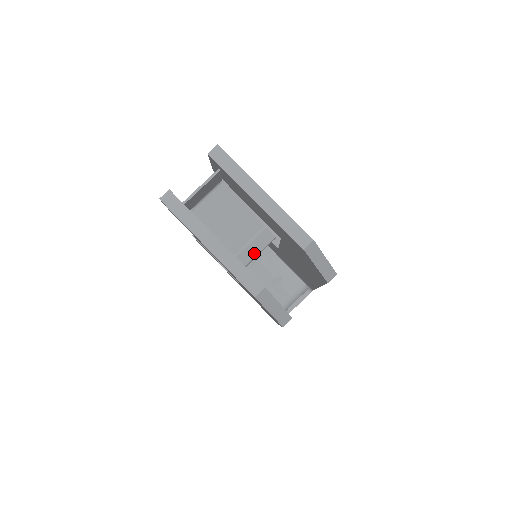
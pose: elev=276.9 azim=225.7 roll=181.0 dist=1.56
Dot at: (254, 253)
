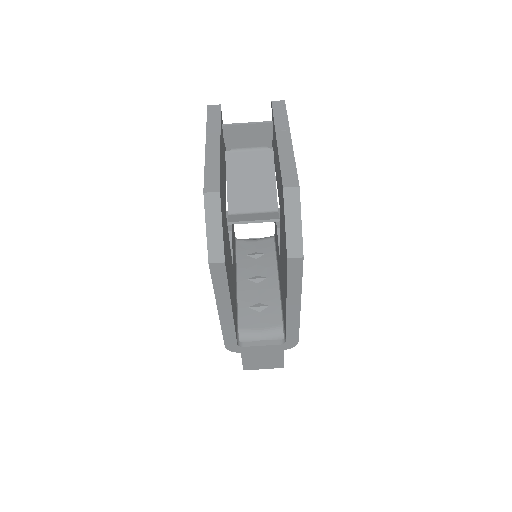
Dot at: (249, 219)
